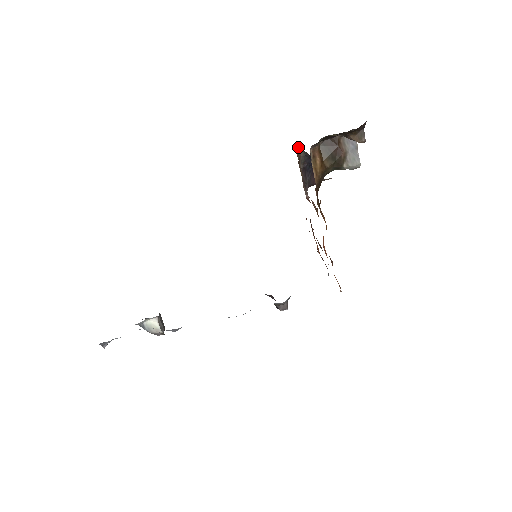
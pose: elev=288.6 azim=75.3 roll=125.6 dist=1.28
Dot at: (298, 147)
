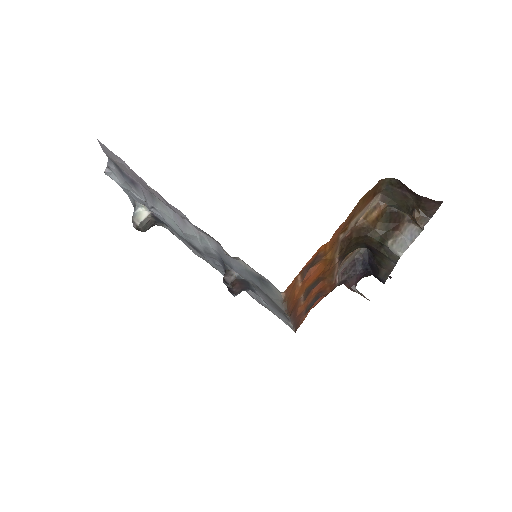
Dot at: occluded
